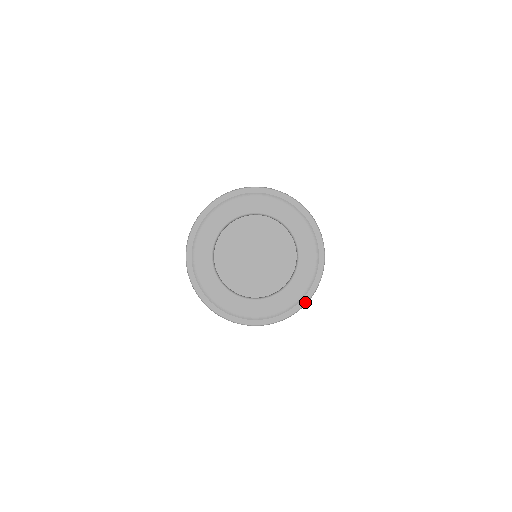
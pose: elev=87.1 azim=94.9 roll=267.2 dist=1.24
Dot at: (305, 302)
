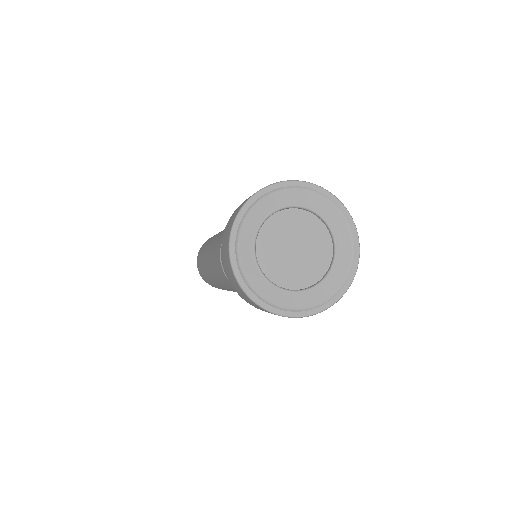
Dot at: (349, 285)
